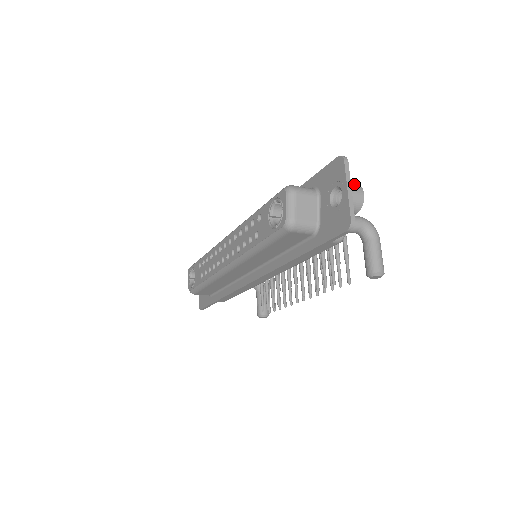
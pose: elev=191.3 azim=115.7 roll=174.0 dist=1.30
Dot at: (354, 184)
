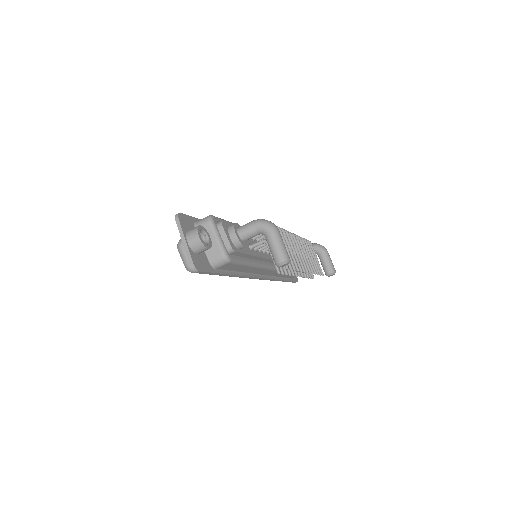
Dot at: (192, 230)
